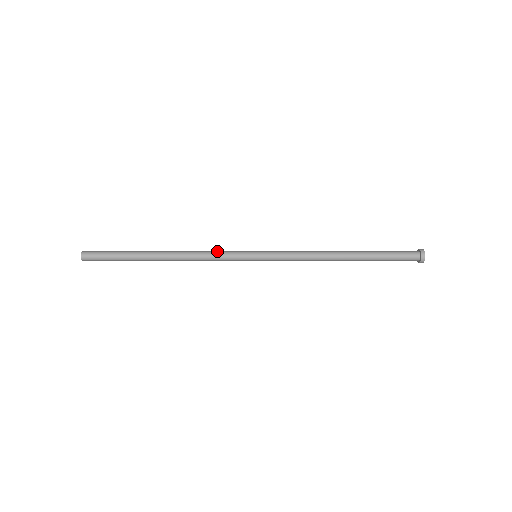
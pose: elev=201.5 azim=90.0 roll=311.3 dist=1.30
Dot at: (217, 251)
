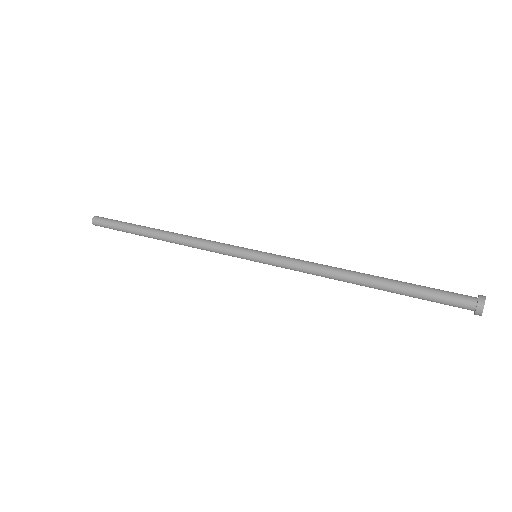
Dot at: (212, 249)
